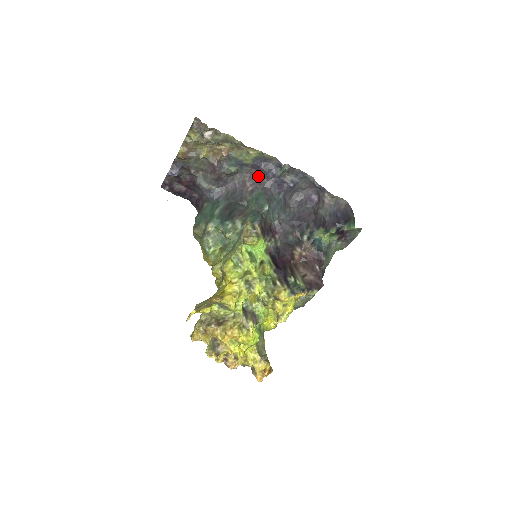
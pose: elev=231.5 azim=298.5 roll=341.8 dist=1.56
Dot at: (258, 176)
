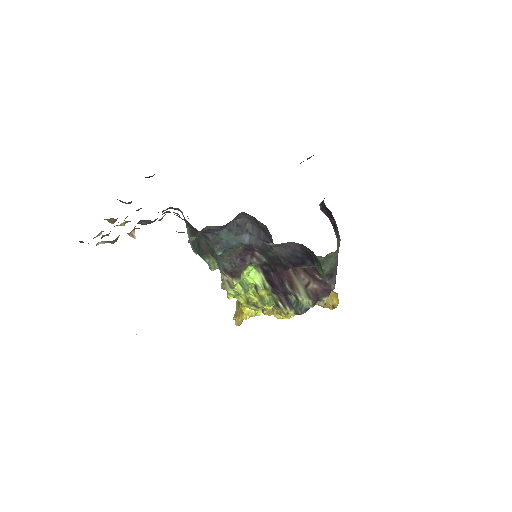
Dot at: occluded
